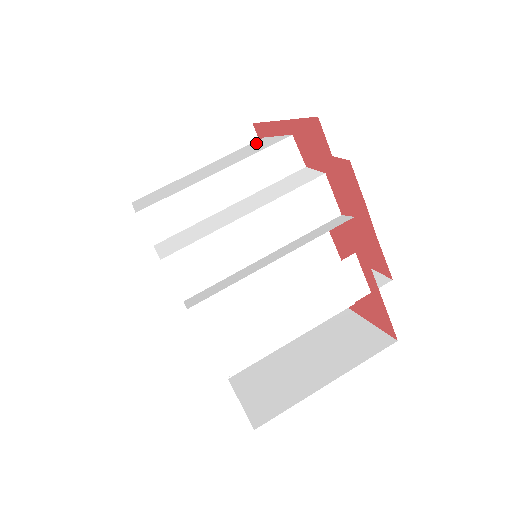
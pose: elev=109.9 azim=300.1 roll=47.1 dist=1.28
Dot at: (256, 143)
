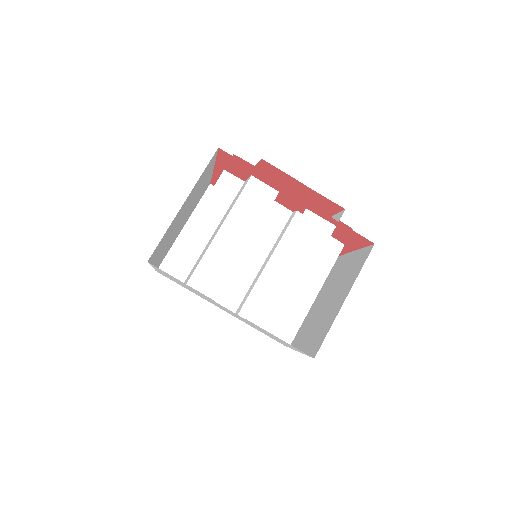
Dot at: occluded
